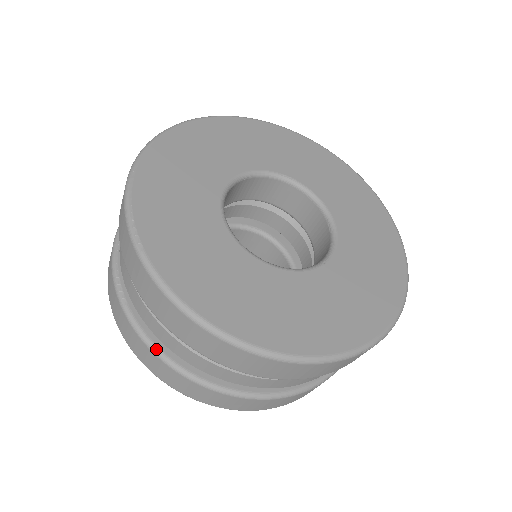
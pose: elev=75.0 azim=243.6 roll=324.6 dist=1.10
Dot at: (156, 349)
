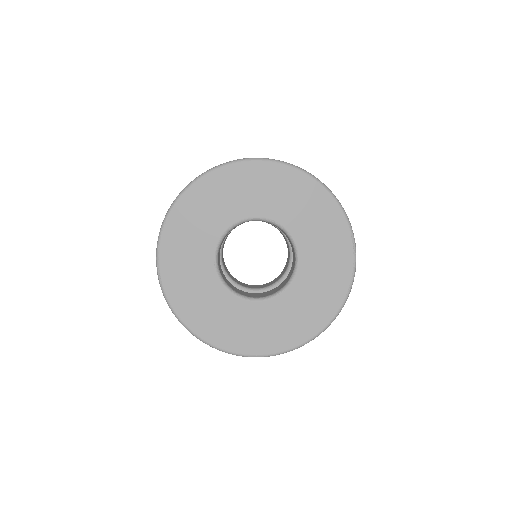
Dot at: occluded
